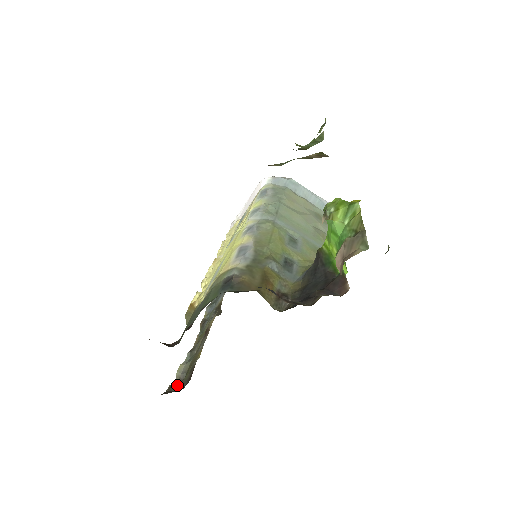
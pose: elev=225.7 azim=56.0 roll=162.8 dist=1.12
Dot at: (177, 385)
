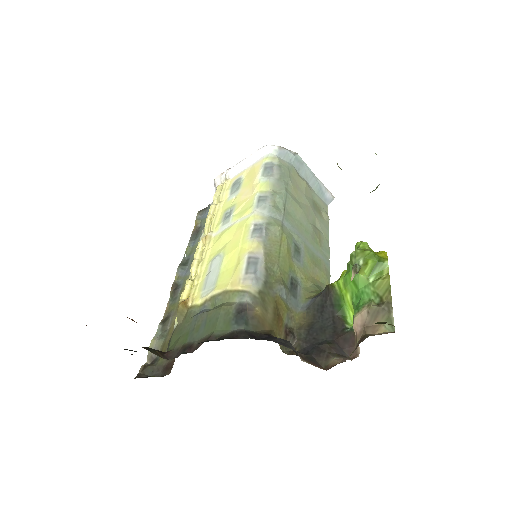
Dot at: (151, 369)
